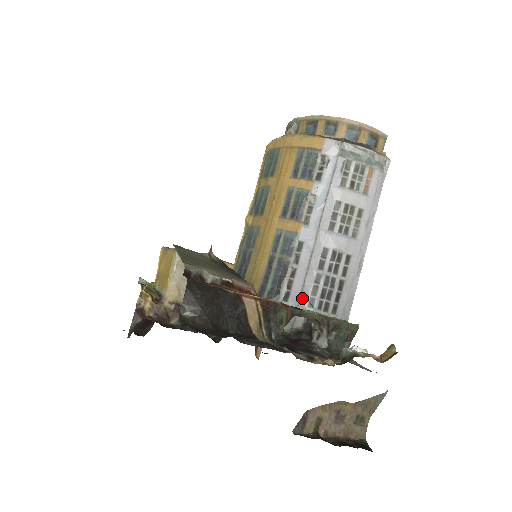
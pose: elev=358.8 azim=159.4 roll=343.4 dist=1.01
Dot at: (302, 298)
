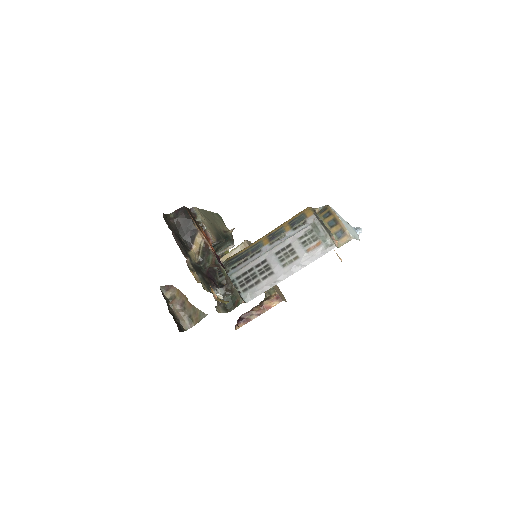
Dot at: (237, 272)
